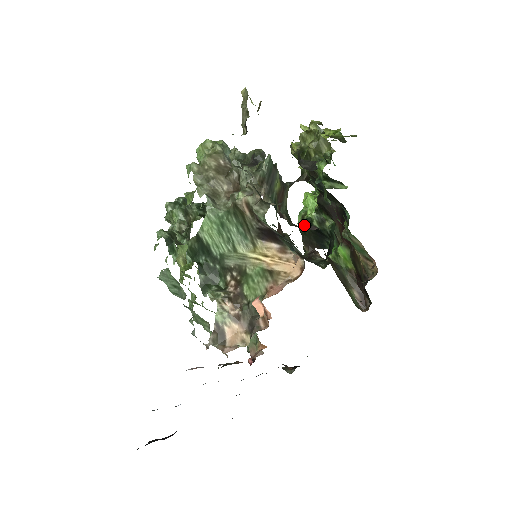
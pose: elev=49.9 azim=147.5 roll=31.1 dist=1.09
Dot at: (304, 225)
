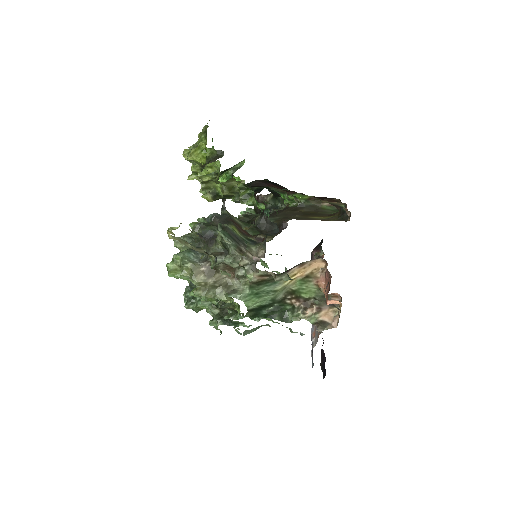
Dot at: occluded
